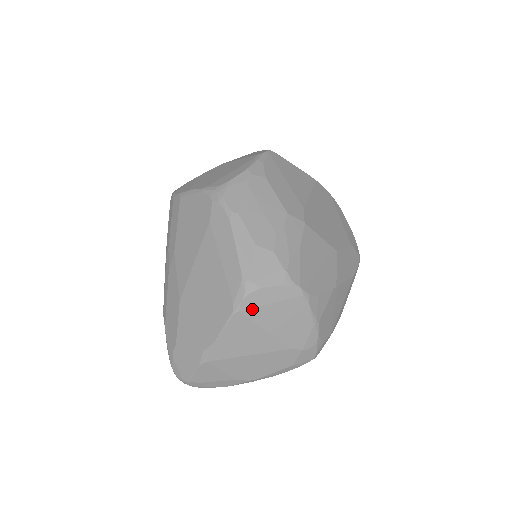
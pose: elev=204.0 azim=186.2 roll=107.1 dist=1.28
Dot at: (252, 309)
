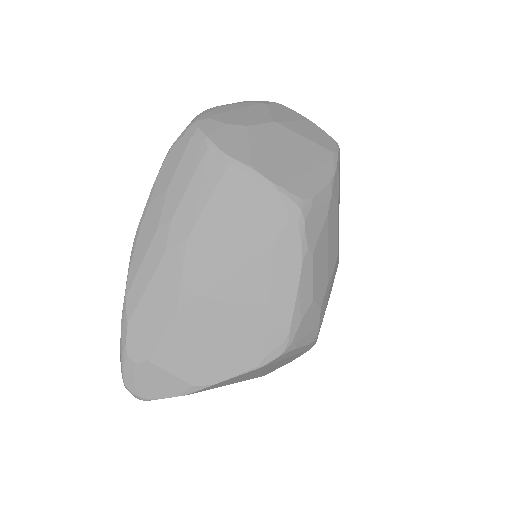
Dot at: (274, 363)
